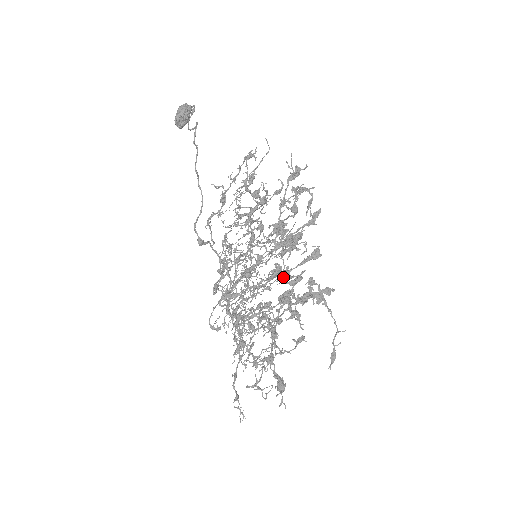
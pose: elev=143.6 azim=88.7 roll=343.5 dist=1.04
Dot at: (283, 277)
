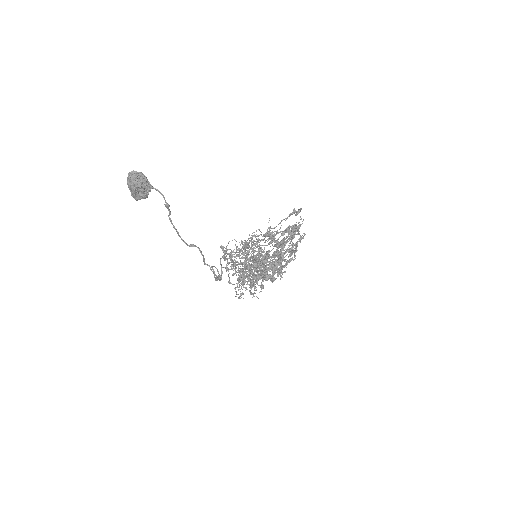
Dot at: occluded
